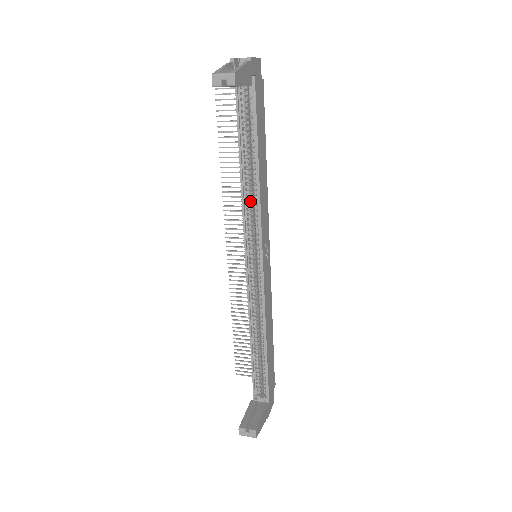
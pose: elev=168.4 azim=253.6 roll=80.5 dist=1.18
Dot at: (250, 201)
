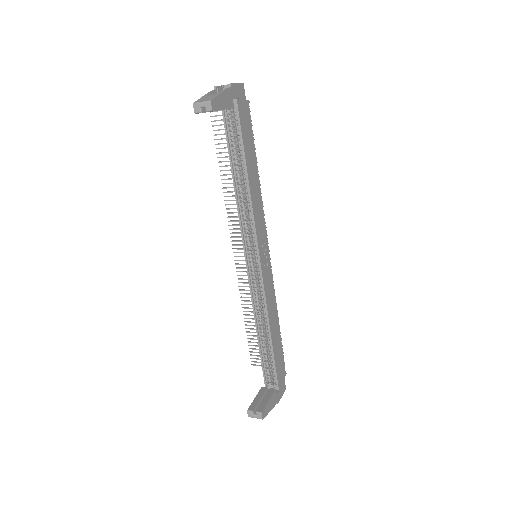
Dot at: (244, 207)
